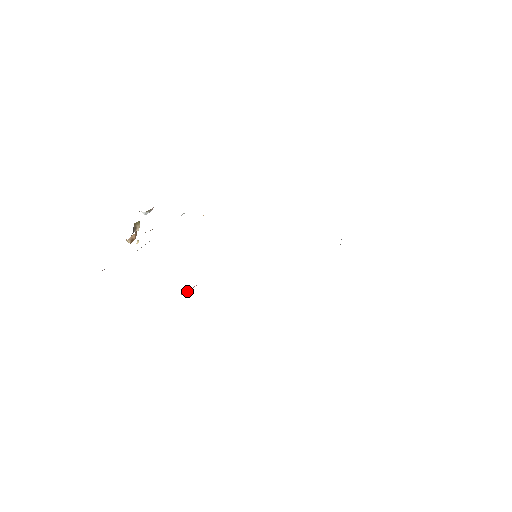
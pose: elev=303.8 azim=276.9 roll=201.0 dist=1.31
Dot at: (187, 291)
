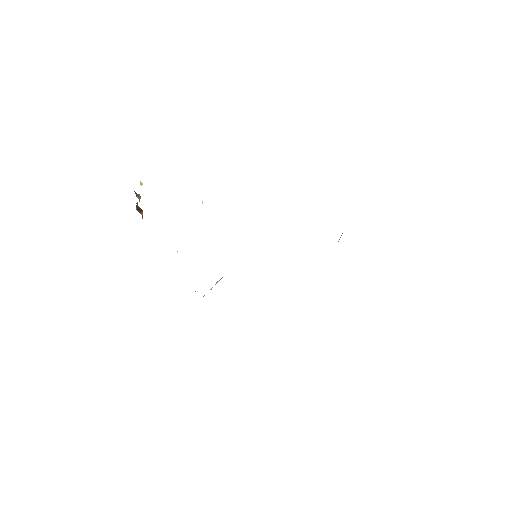
Dot at: occluded
